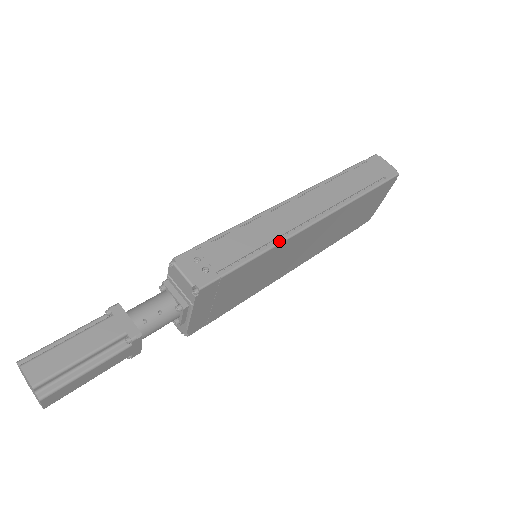
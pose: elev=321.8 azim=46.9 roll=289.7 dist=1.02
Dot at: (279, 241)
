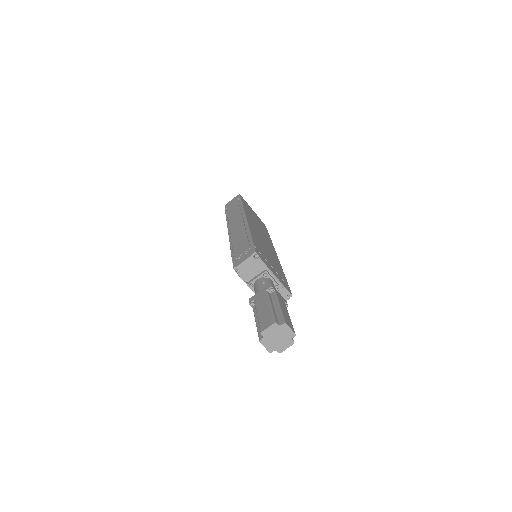
Dot at: (248, 229)
